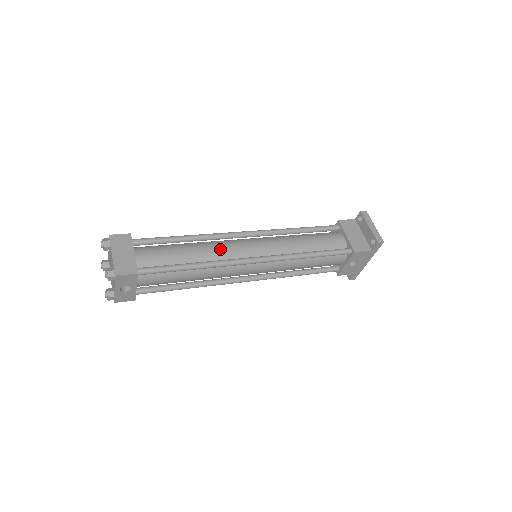
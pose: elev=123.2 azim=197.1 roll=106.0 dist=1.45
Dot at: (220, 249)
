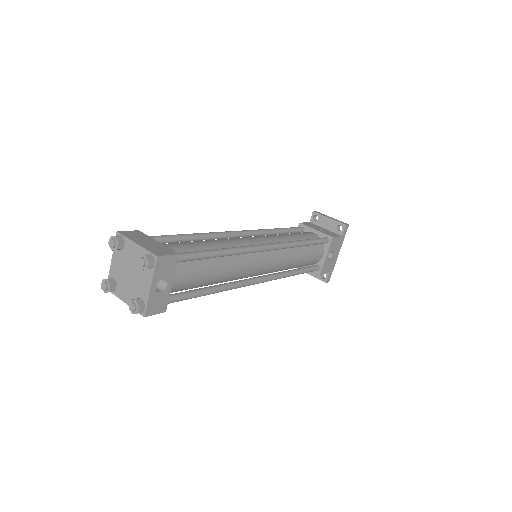
Dot at: (232, 241)
